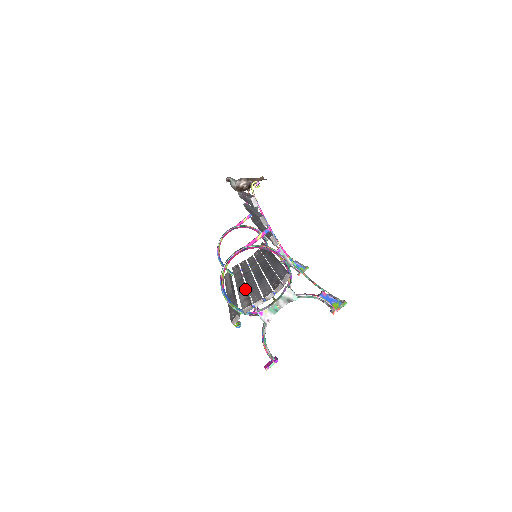
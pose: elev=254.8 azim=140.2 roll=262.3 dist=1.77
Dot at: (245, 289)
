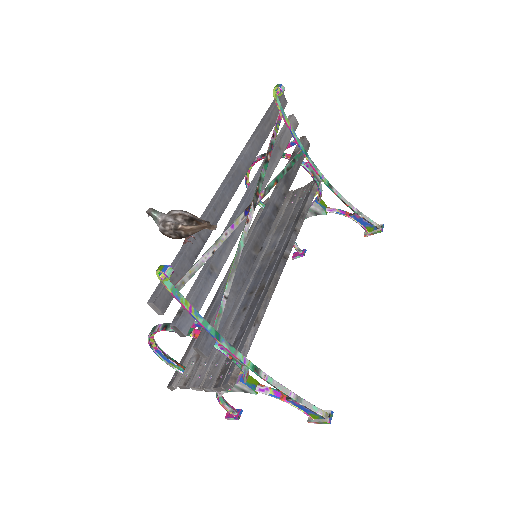
Dot at: occluded
